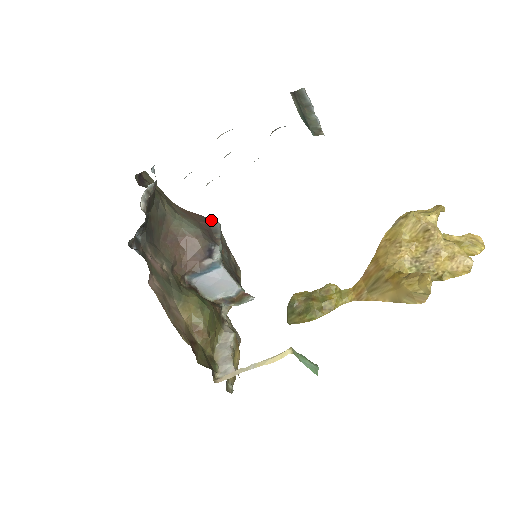
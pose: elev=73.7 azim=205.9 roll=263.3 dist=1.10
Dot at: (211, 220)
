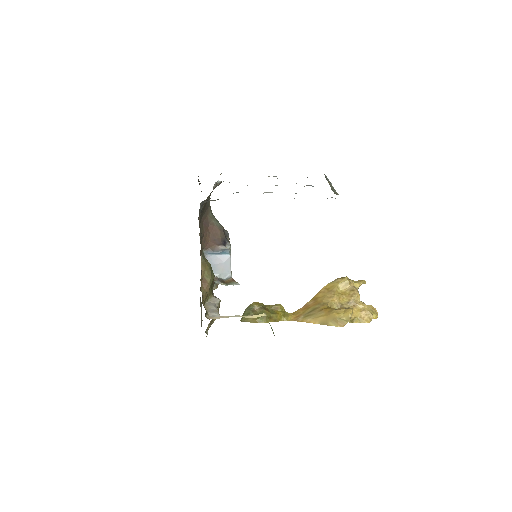
Dot at: occluded
